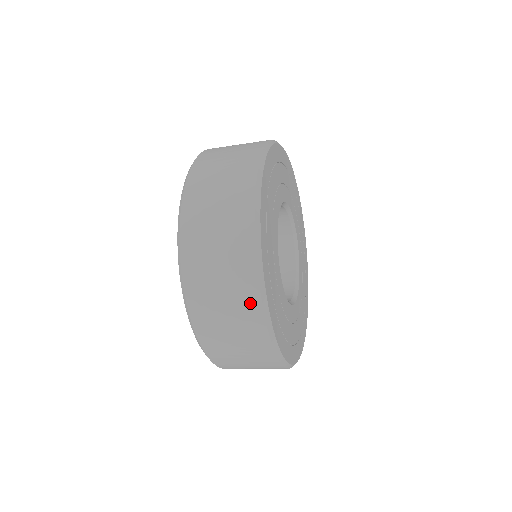
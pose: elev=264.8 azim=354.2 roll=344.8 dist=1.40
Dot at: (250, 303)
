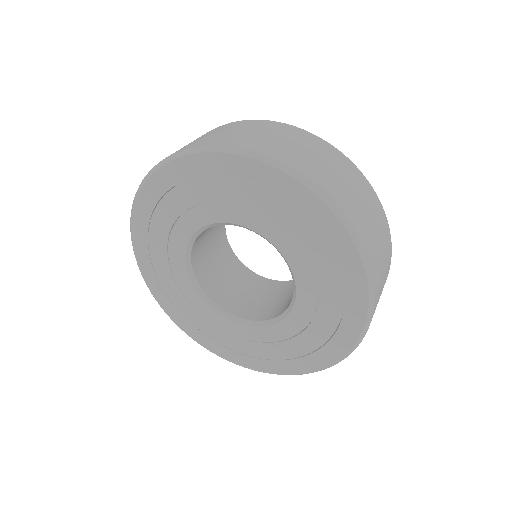
Dot at: (310, 138)
